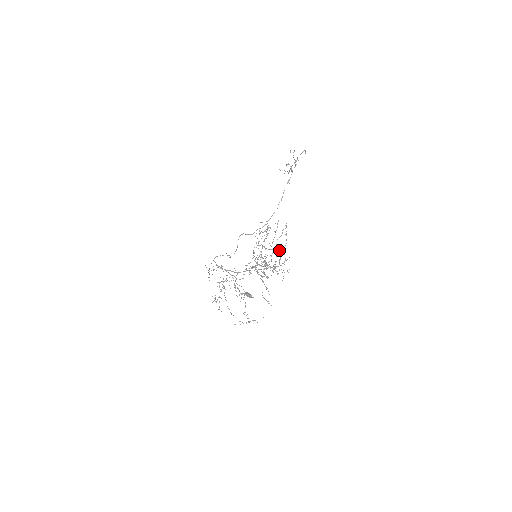
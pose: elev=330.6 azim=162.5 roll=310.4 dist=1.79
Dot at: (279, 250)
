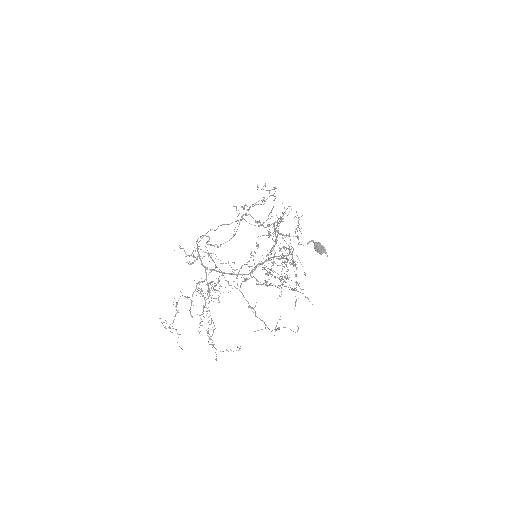
Dot at: (286, 256)
